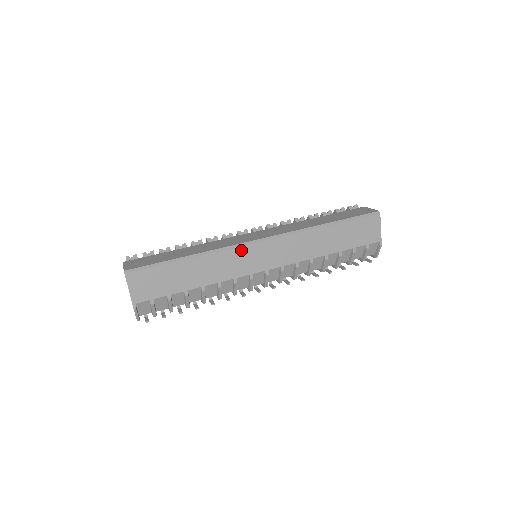
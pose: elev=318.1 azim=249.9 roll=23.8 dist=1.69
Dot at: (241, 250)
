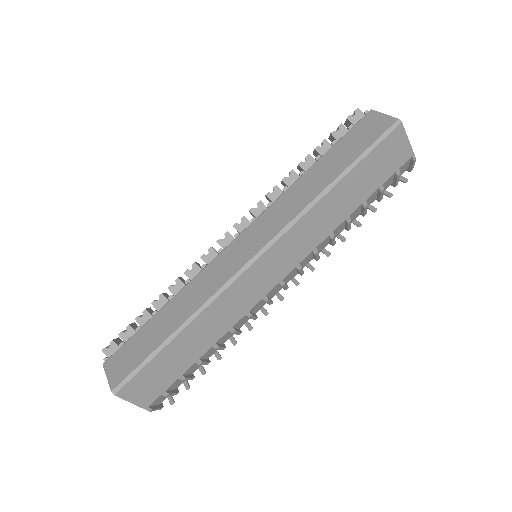
Dot at: (237, 284)
